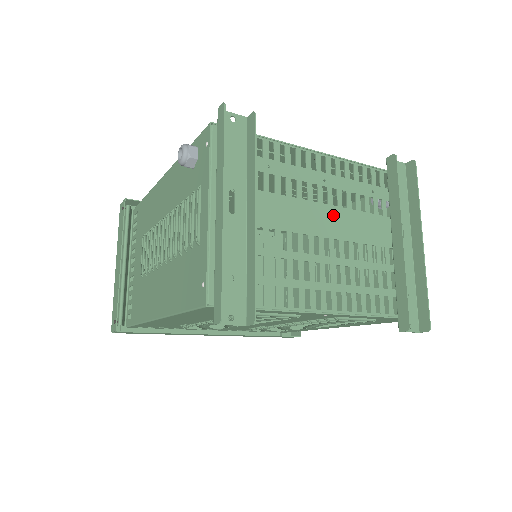
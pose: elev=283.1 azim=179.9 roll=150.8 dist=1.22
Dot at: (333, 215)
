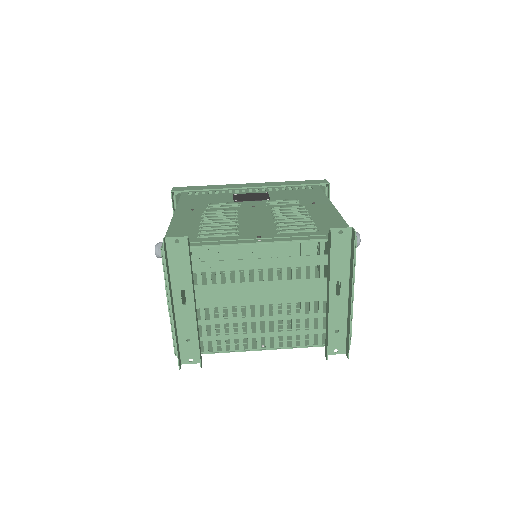
Dot at: (268, 288)
